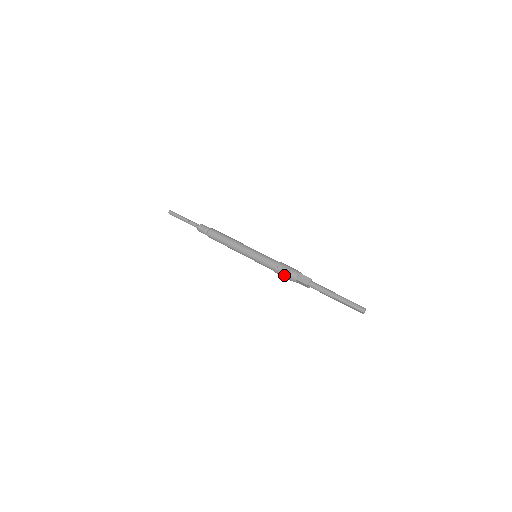
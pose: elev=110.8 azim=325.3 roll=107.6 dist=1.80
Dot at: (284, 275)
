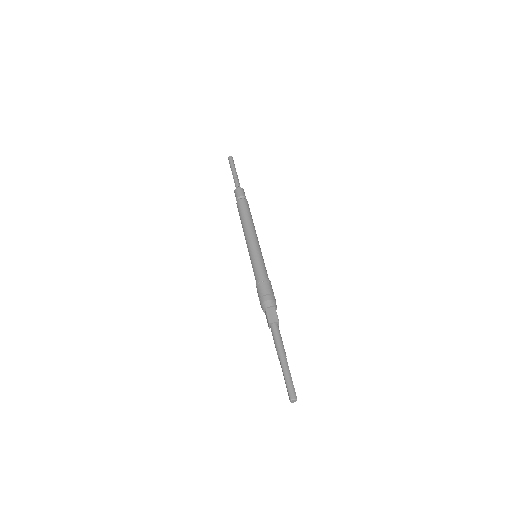
Dot at: (259, 295)
